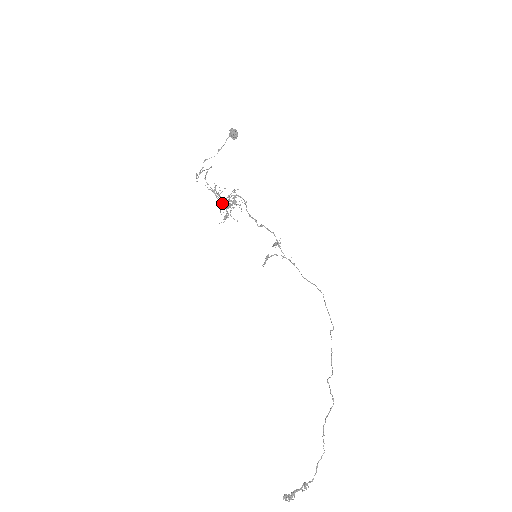
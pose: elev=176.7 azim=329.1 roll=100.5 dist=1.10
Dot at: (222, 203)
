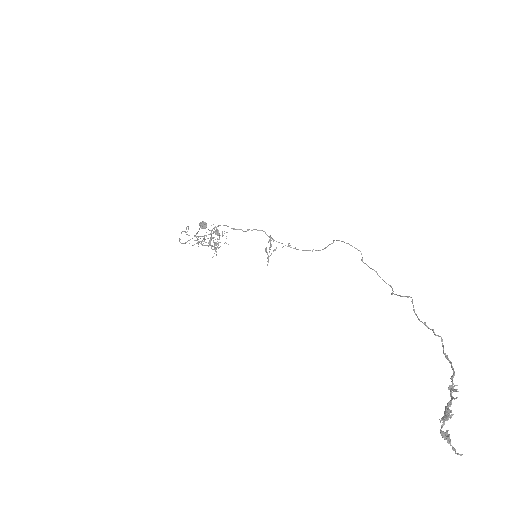
Dot at: (208, 243)
